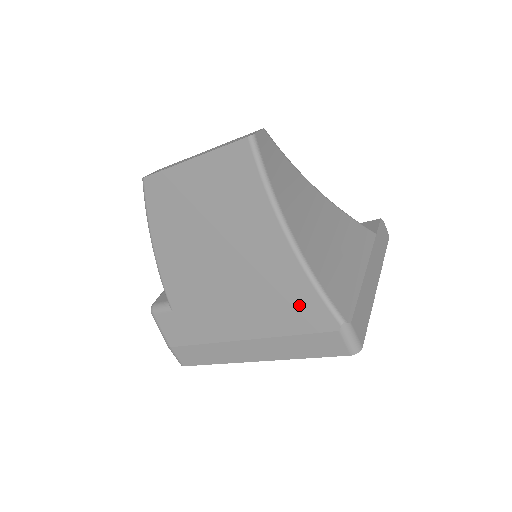
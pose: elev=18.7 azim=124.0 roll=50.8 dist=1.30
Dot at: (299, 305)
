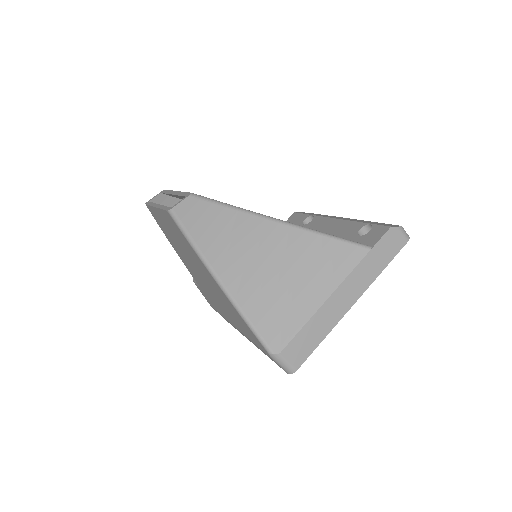
Dot at: (245, 327)
